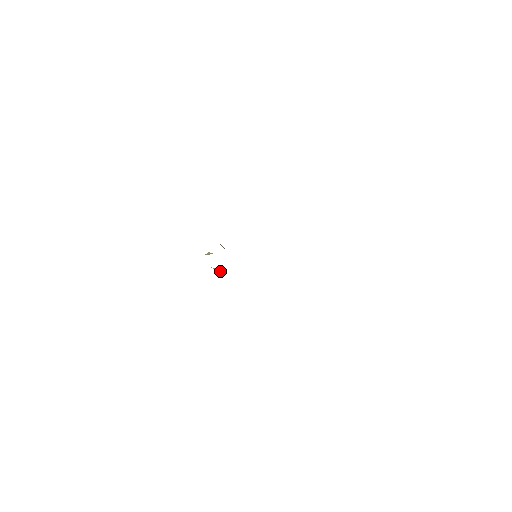
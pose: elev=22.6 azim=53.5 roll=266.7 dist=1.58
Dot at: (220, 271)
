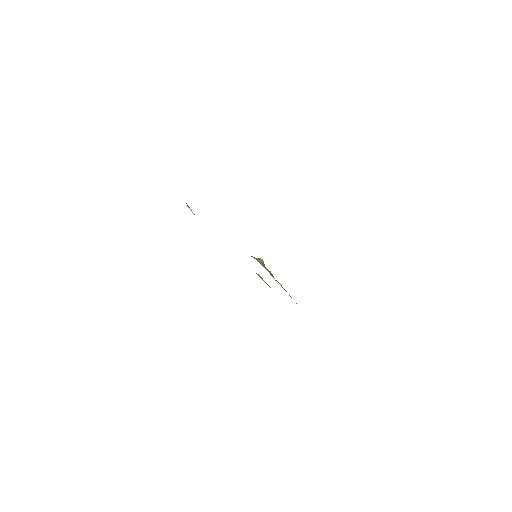
Dot at: occluded
